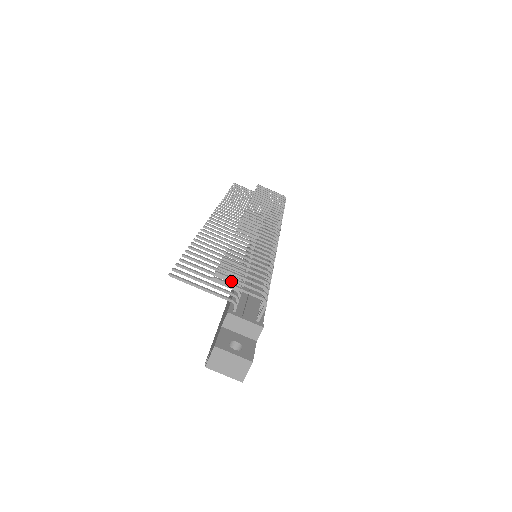
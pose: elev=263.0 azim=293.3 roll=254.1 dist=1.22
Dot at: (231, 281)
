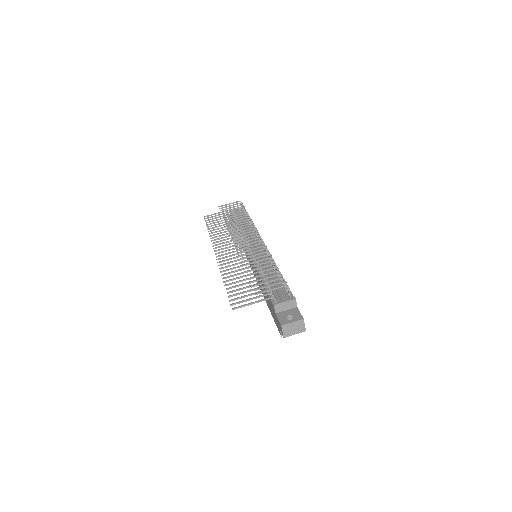
Dot at: occluded
